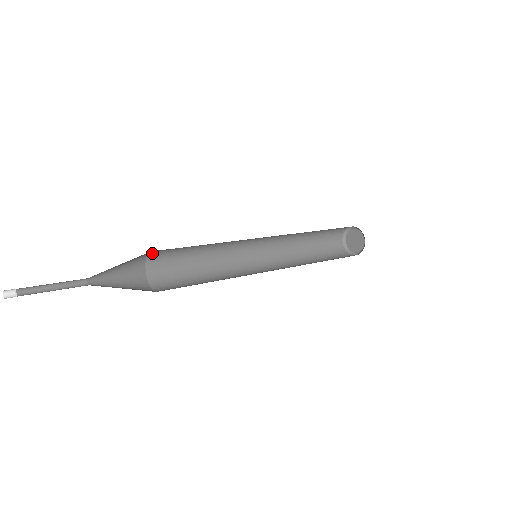
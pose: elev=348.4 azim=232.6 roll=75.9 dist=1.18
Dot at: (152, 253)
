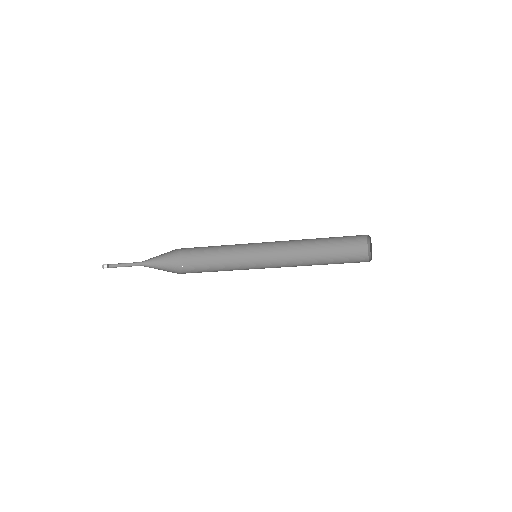
Dot at: (185, 256)
